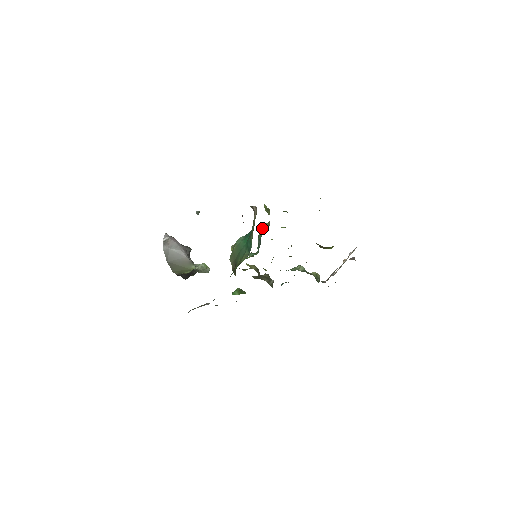
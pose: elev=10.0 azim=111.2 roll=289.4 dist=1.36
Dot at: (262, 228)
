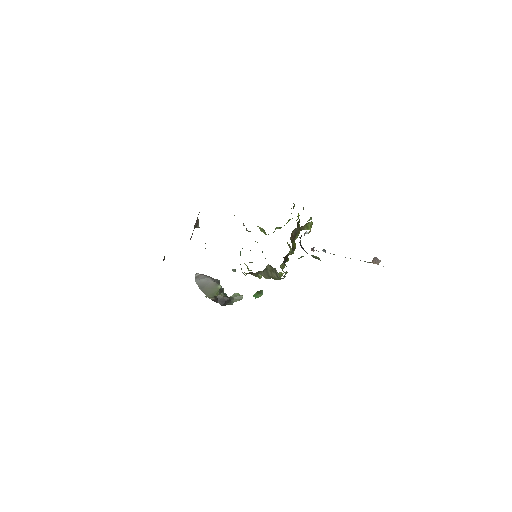
Dot at: occluded
